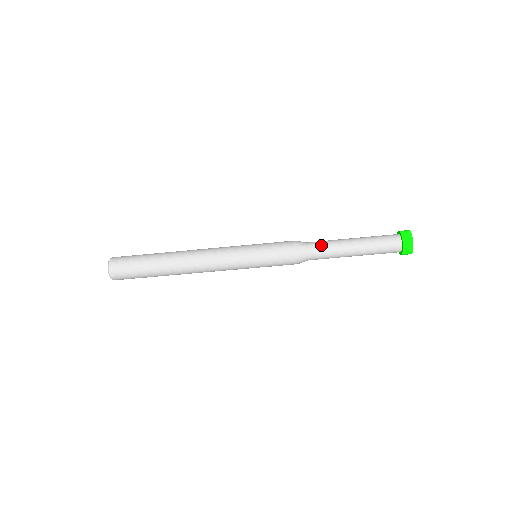
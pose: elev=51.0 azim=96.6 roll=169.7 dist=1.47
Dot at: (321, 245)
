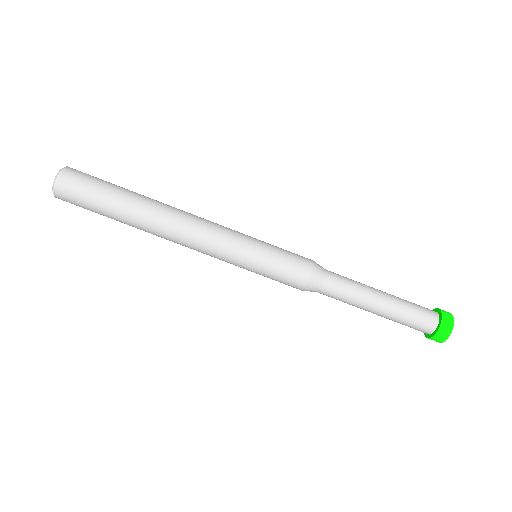
Dot at: (343, 276)
